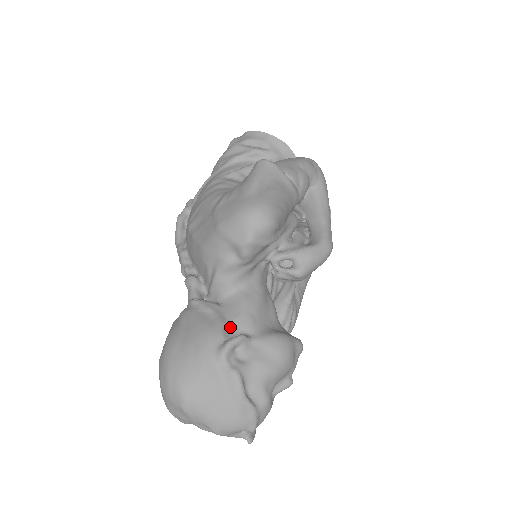
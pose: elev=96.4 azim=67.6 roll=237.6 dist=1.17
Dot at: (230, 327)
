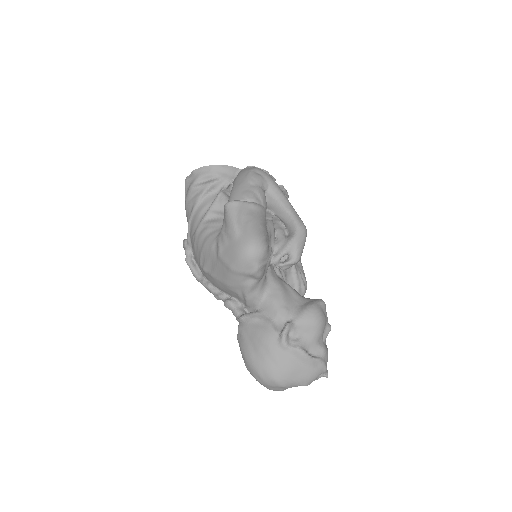
Dot at: (276, 323)
